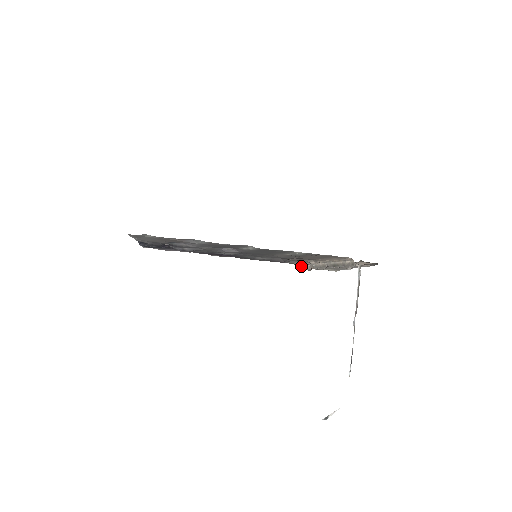
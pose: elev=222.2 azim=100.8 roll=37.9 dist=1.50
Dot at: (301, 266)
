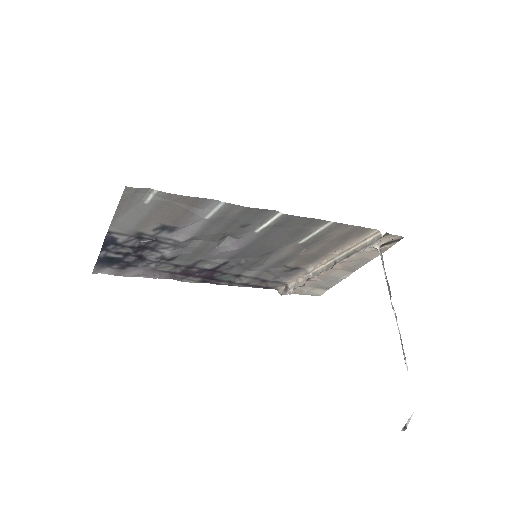
Dot at: (289, 286)
